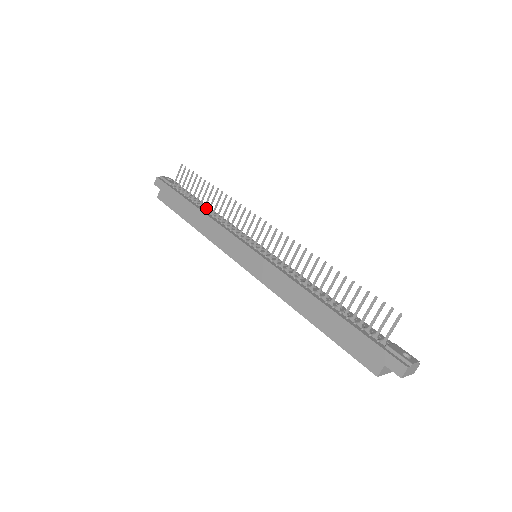
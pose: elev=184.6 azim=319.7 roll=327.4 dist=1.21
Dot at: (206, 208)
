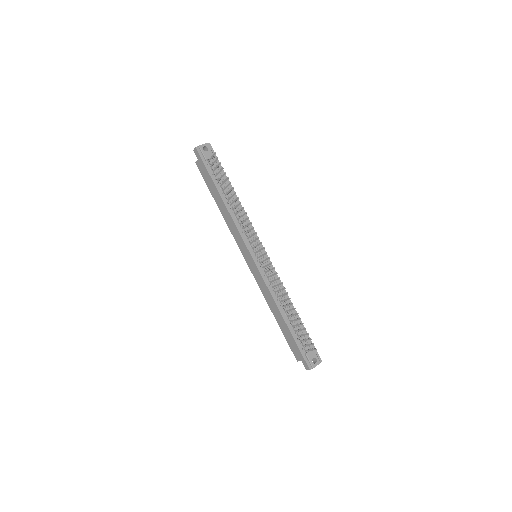
Dot at: occluded
